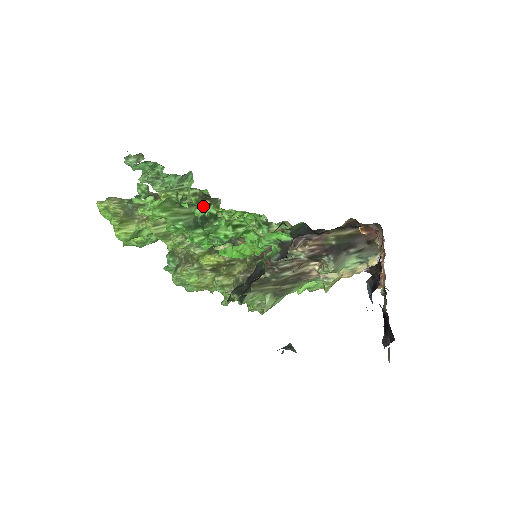
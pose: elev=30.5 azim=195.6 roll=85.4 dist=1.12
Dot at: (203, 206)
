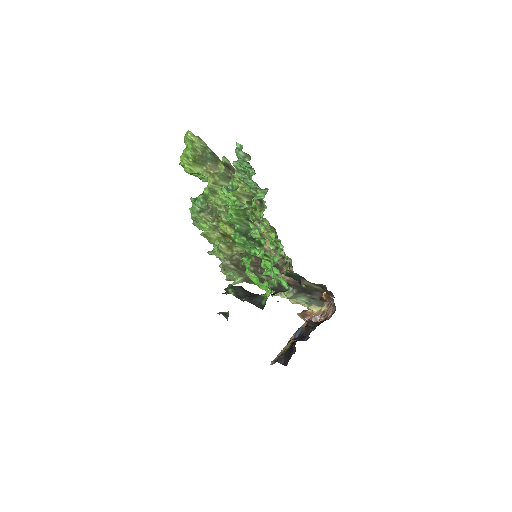
Dot at: (260, 236)
